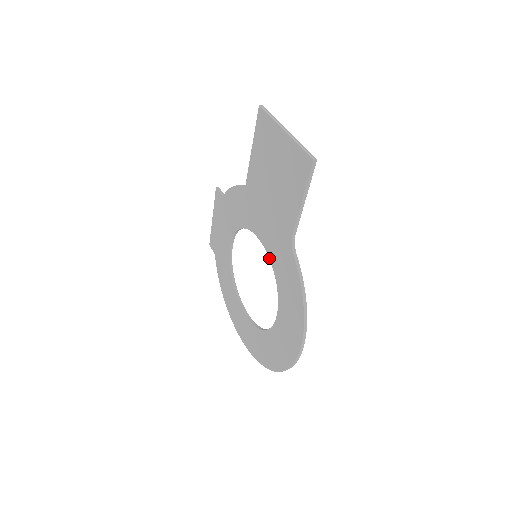
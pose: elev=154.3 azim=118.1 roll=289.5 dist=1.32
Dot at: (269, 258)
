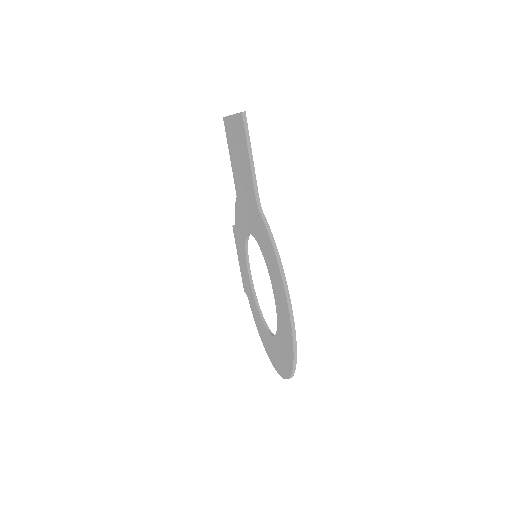
Dot at: occluded
